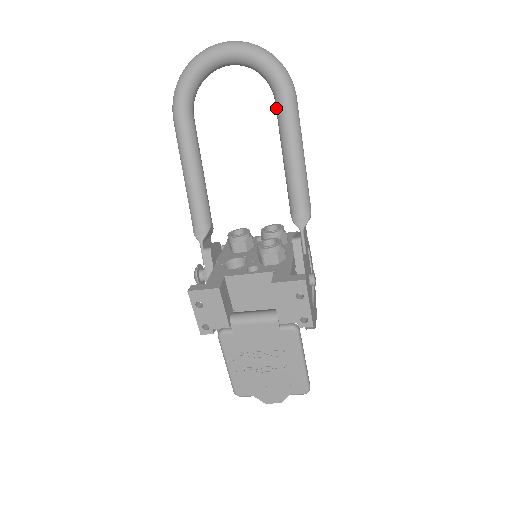
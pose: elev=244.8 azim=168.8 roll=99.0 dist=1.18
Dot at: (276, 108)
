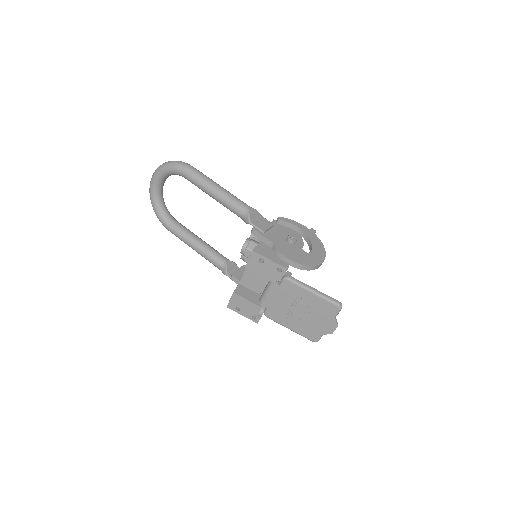
Dot at: occluded
